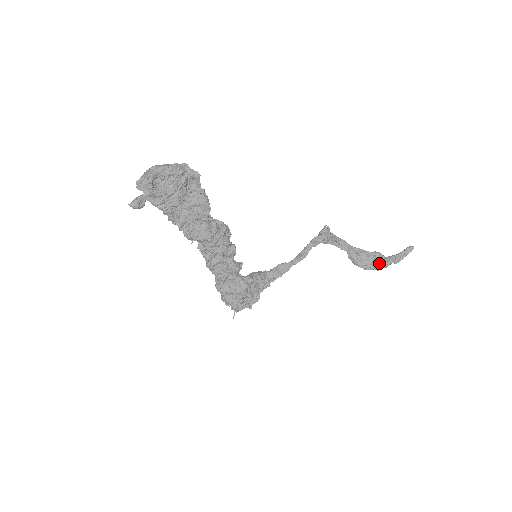
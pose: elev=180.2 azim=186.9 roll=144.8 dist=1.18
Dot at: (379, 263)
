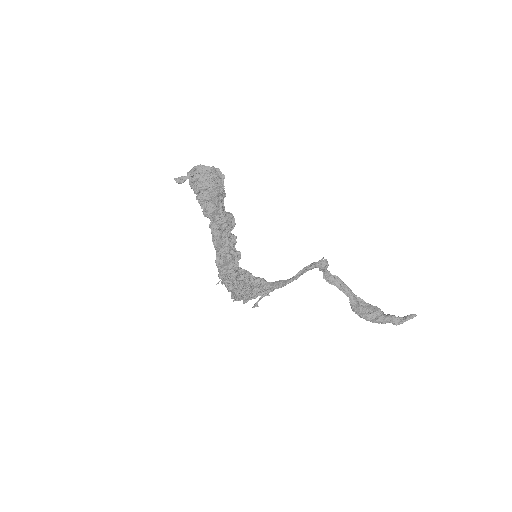
Dot at: (375, 316)
